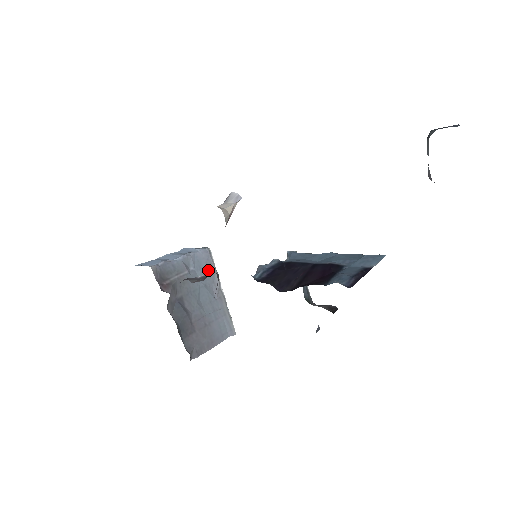
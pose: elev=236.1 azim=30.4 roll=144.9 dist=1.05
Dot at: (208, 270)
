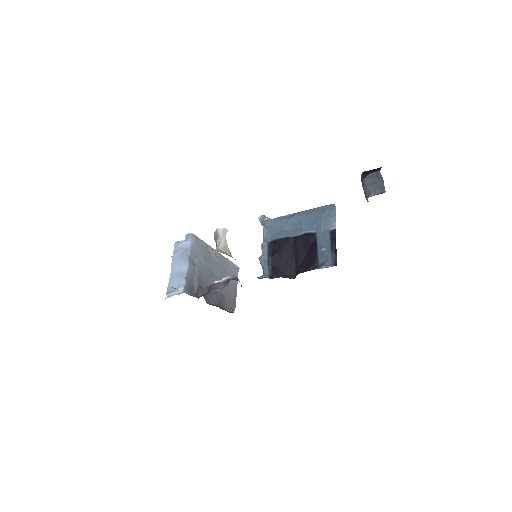
Dot at: (203, 250)
